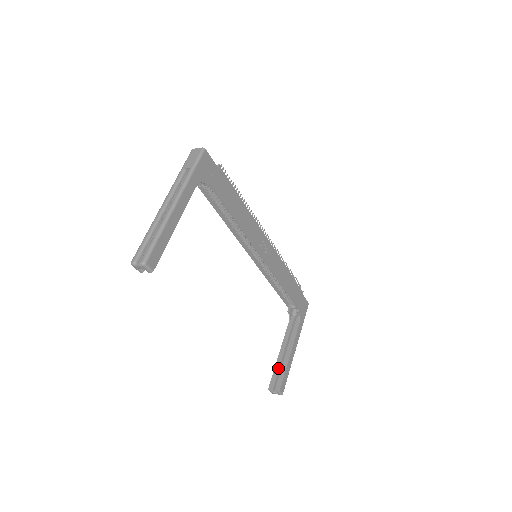
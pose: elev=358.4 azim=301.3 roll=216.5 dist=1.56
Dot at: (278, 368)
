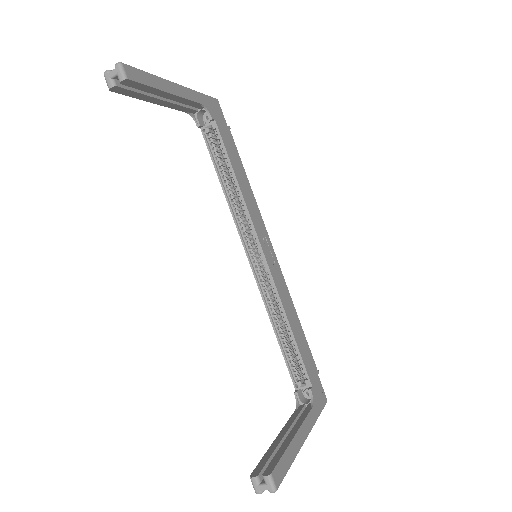
Dot at: (272, 451)
